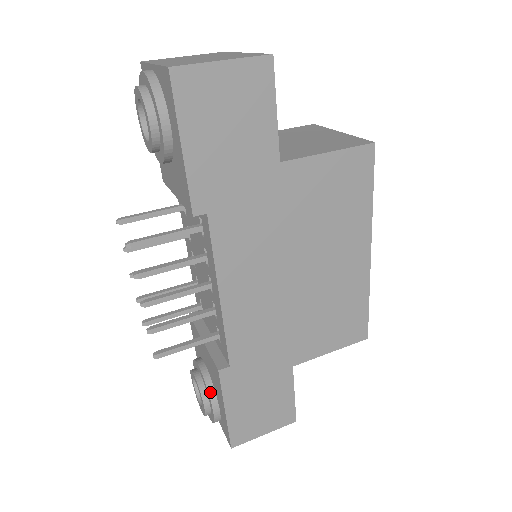
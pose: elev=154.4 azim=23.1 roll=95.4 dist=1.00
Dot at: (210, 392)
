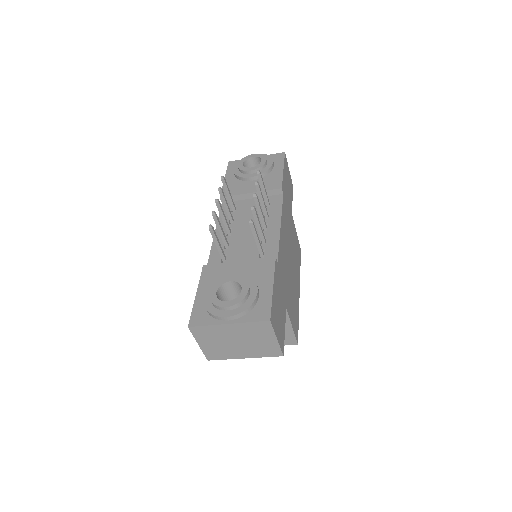
Dot at: occluded
